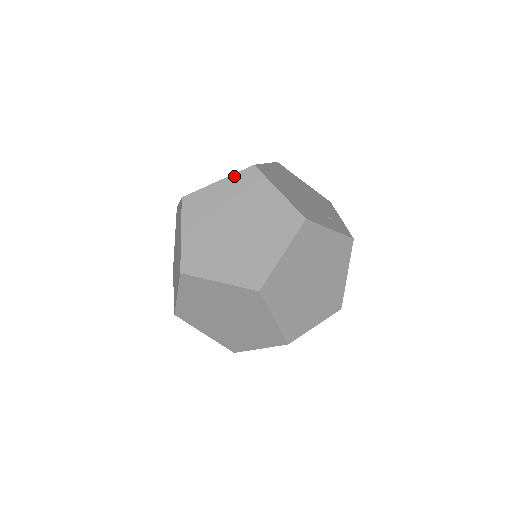
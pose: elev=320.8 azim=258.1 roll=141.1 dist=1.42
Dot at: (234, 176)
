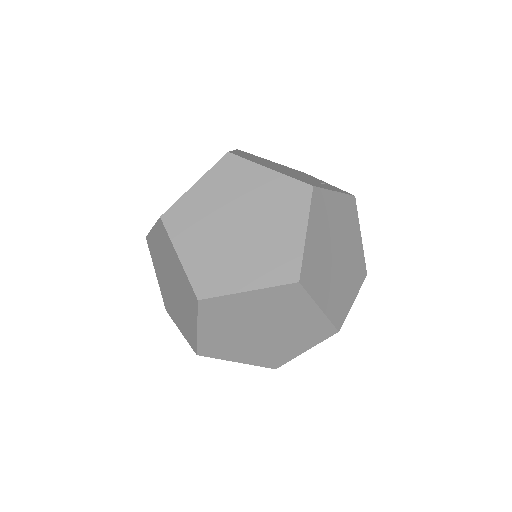
Dot at: (211, 172)
